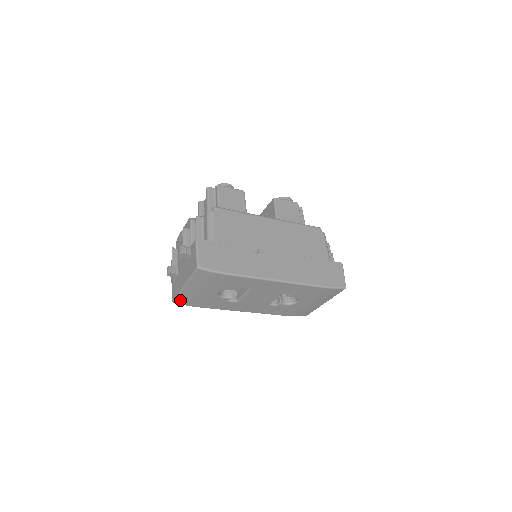
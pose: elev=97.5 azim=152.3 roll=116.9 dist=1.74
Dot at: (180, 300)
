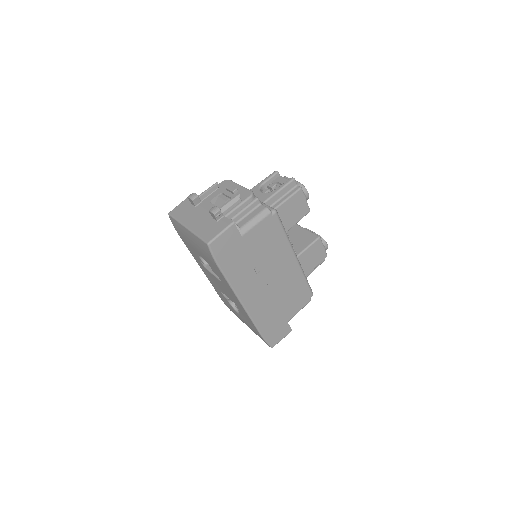
Dot at: (174, 221)
